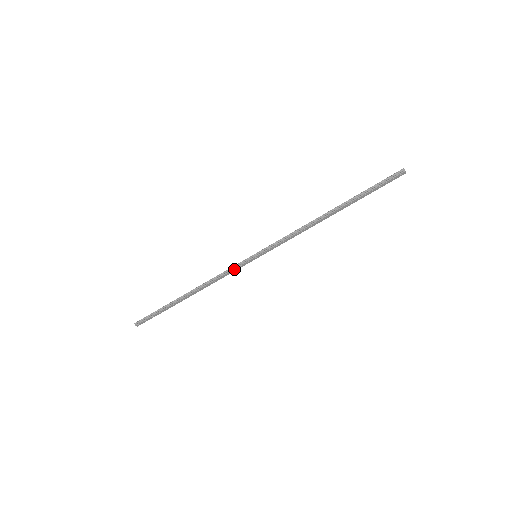
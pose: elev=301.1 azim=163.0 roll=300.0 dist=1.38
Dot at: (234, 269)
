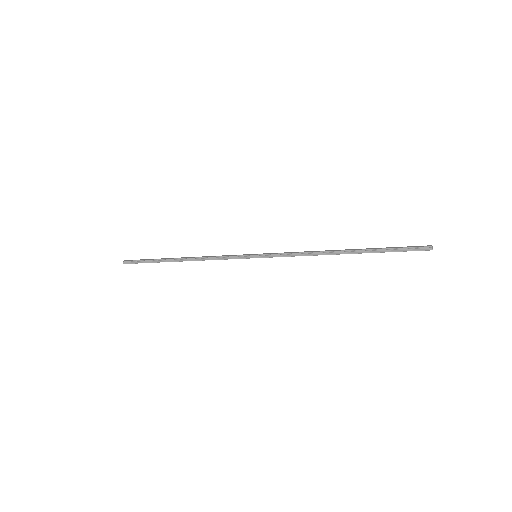
Dot at: occluded
